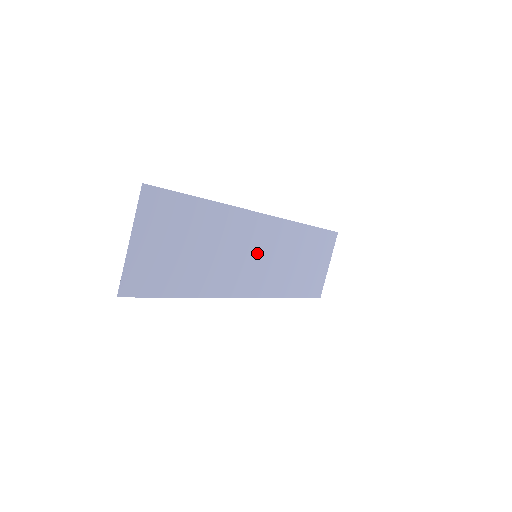
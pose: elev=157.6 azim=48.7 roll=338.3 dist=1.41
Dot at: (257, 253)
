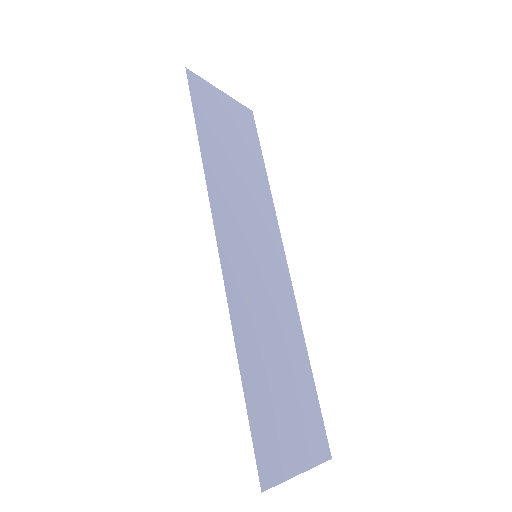
Dot at: (258, 257)
